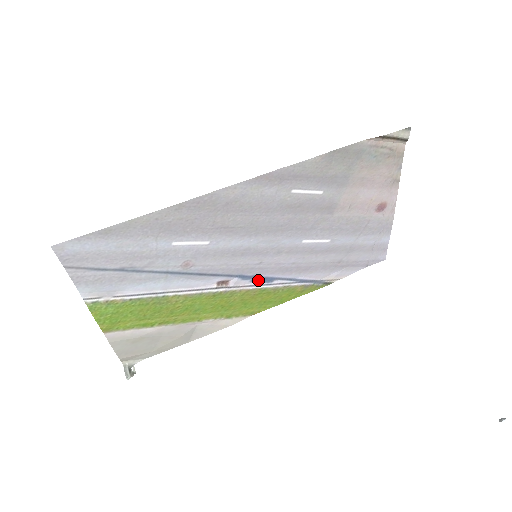
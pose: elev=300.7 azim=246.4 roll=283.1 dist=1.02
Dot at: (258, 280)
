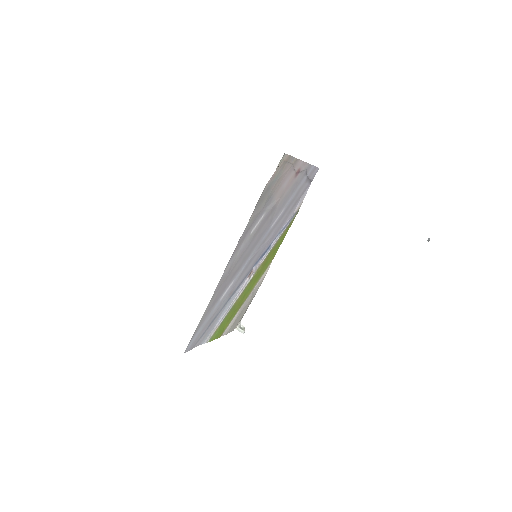
Dot at: (264, 254)
